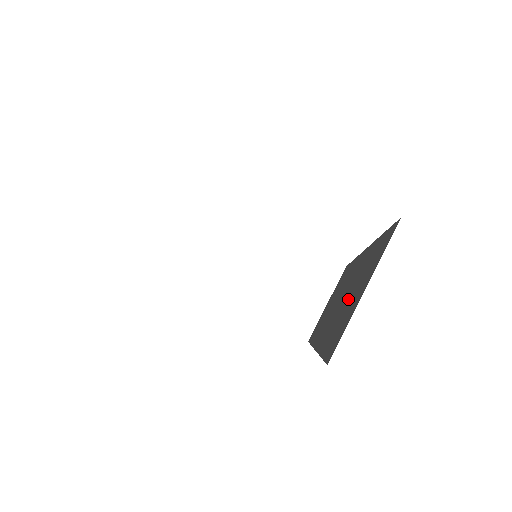
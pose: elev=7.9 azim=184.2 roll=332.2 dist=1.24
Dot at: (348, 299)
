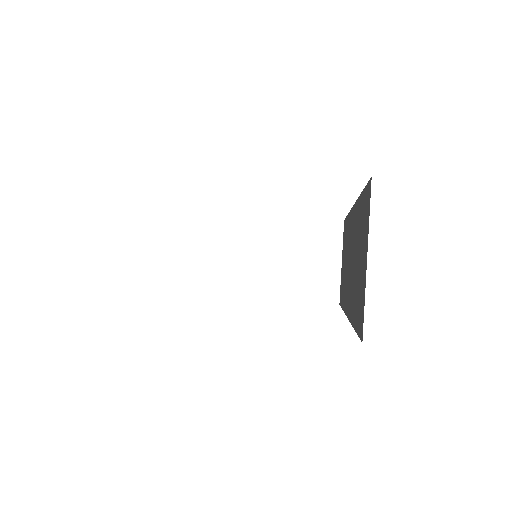
Dot at: (357, 265)
